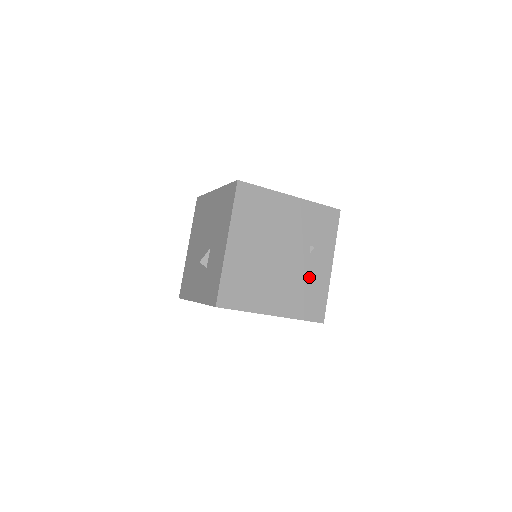
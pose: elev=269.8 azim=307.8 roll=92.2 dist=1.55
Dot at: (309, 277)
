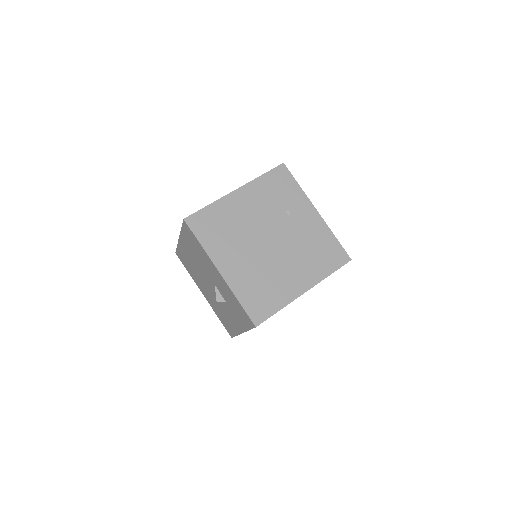
Dot at: (307, 237)
